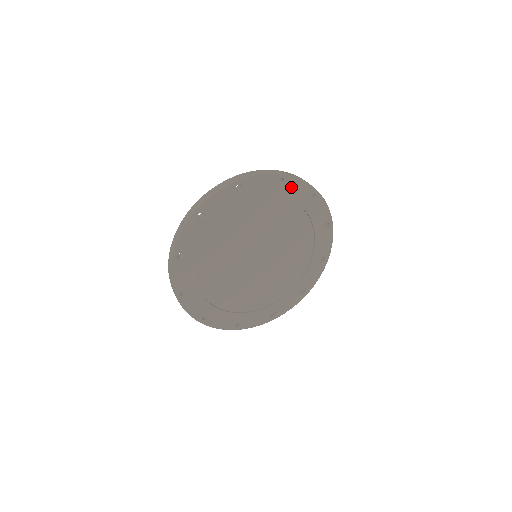
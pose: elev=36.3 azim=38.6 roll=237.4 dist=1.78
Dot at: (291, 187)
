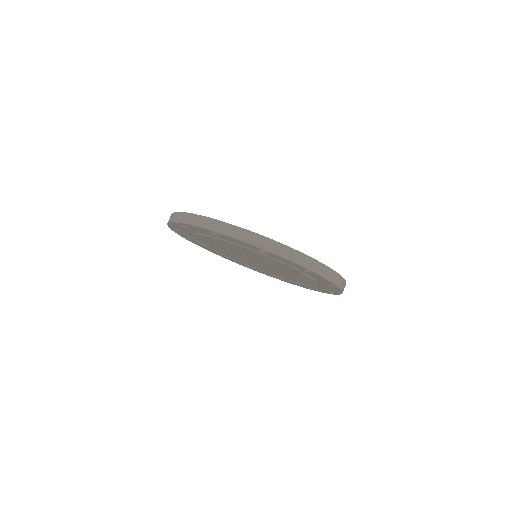
Dot at: (332, 288)
